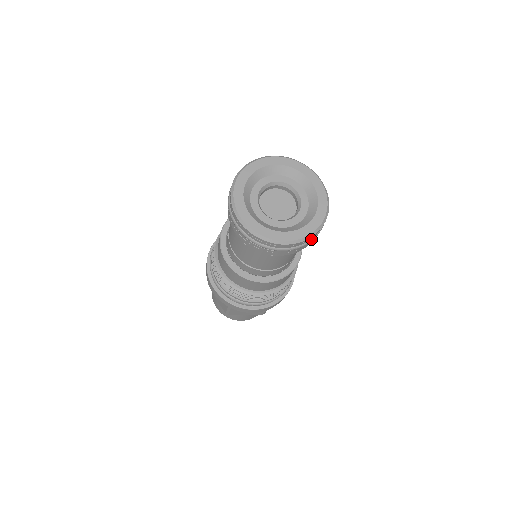
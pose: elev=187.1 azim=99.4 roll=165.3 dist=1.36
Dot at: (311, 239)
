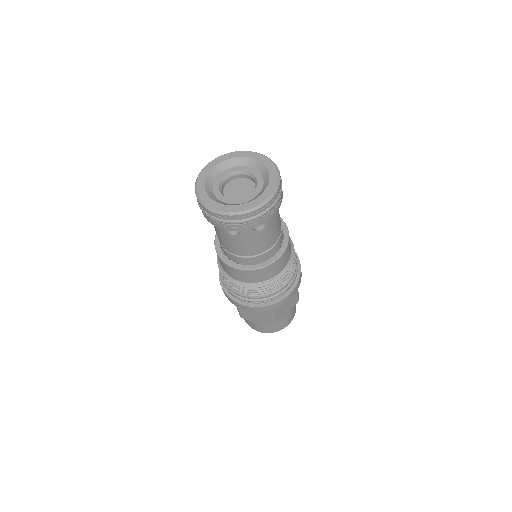
Dot at: (255, 216)
